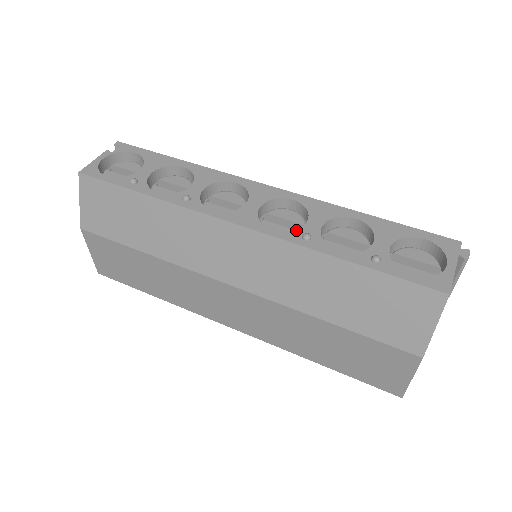
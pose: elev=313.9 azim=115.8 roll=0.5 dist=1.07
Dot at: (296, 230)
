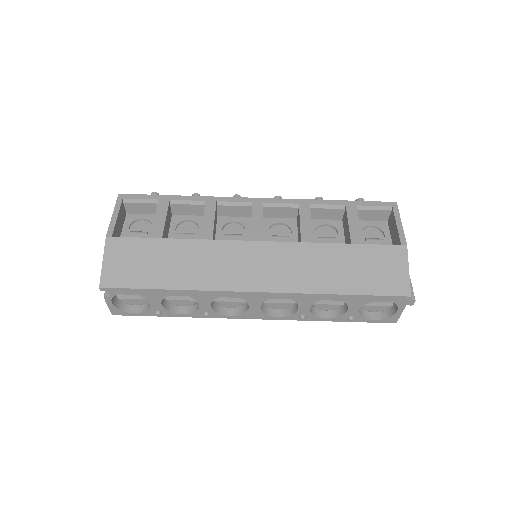
Dot at: (294, 314)
